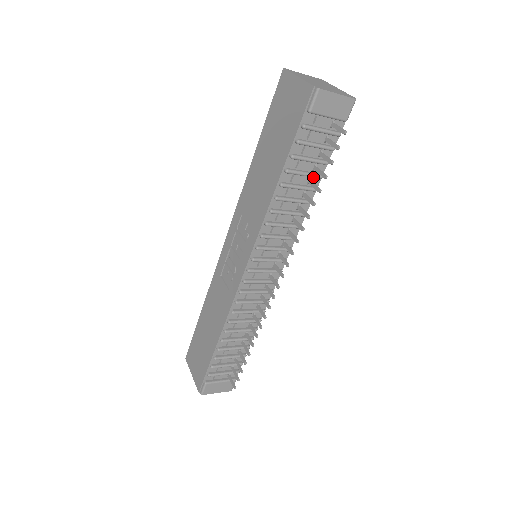
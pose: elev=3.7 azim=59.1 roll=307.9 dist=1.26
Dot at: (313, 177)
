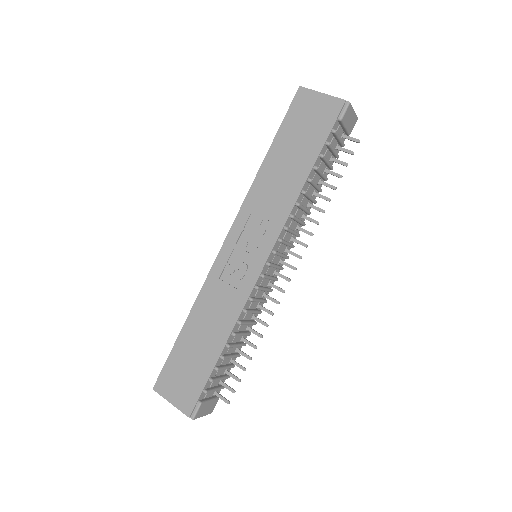
Dot at: (324, 178)
